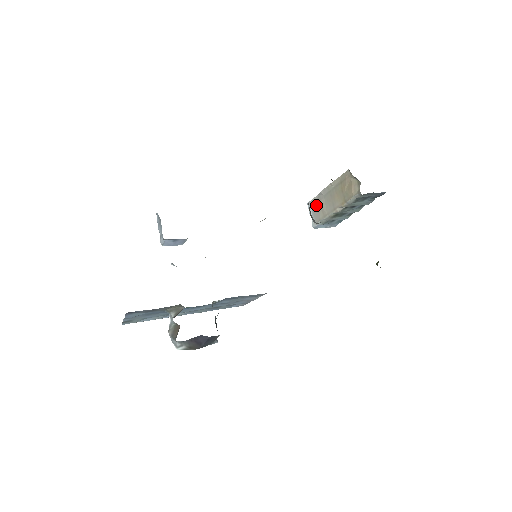
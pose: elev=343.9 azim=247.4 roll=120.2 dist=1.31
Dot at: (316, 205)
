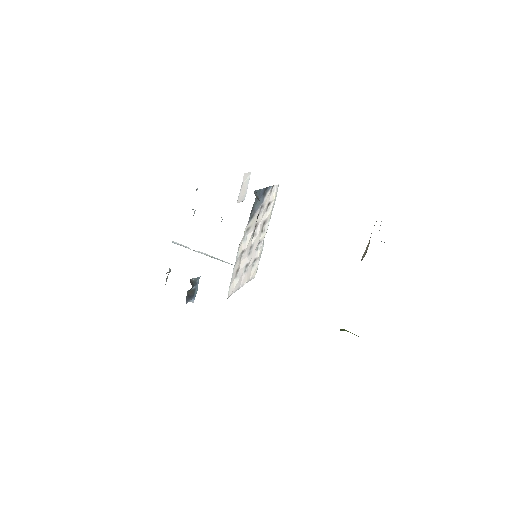
Dot at: occluded
